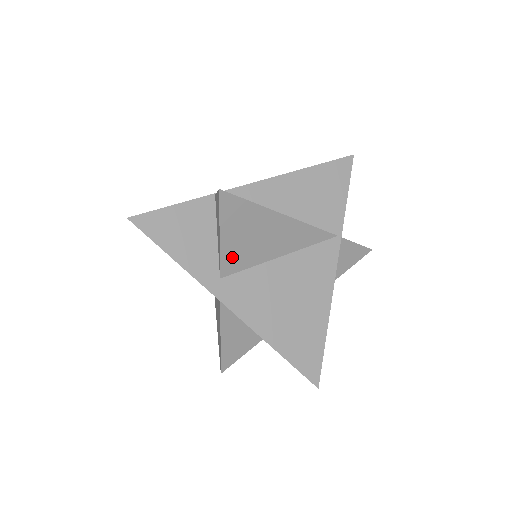
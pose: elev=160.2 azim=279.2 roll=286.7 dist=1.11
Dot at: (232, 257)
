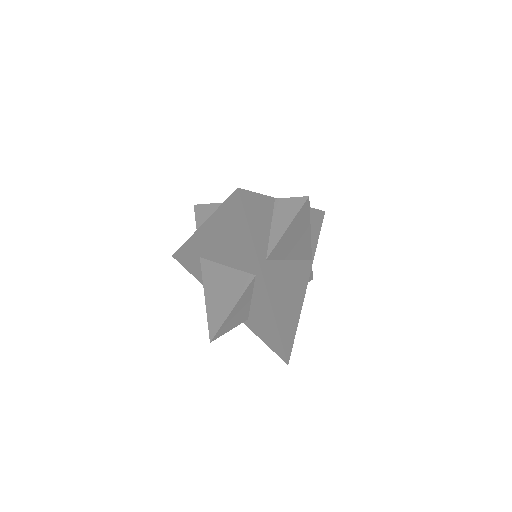
Dot at: (280, 247)
